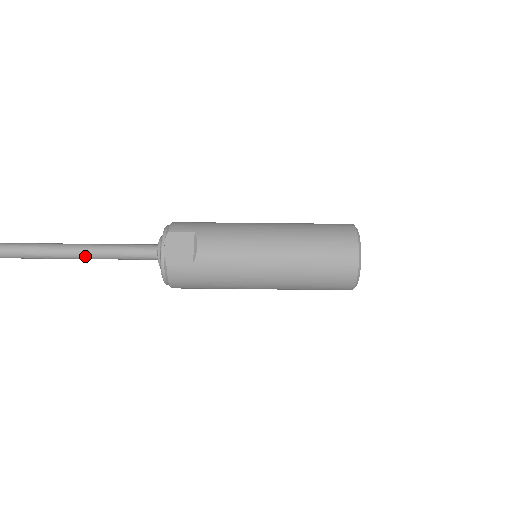
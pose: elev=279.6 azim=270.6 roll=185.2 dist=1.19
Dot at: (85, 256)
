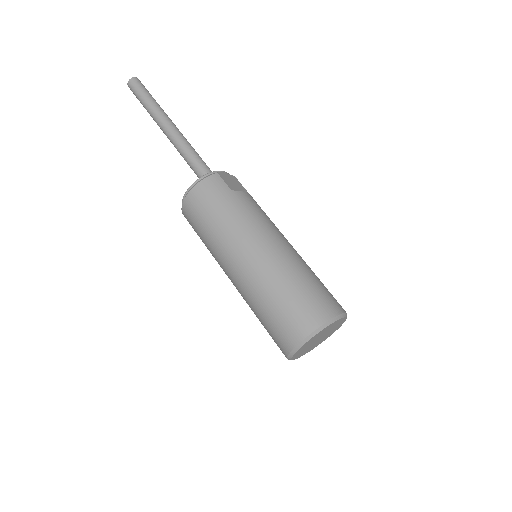
Dot at: (174, 132)
